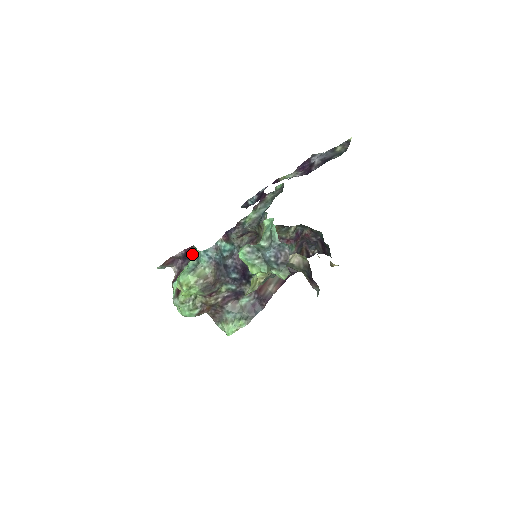
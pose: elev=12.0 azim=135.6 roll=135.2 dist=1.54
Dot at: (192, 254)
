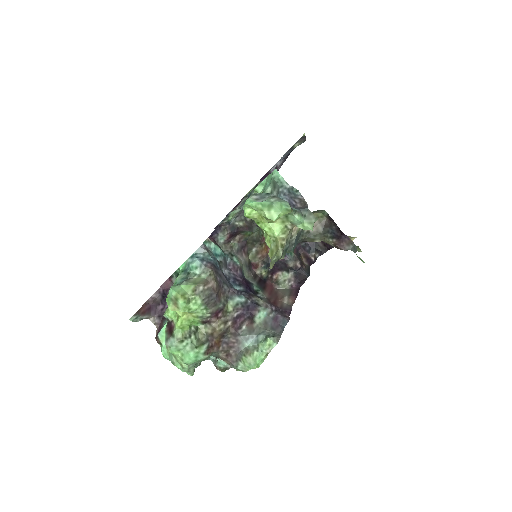
Dot at: occluded
